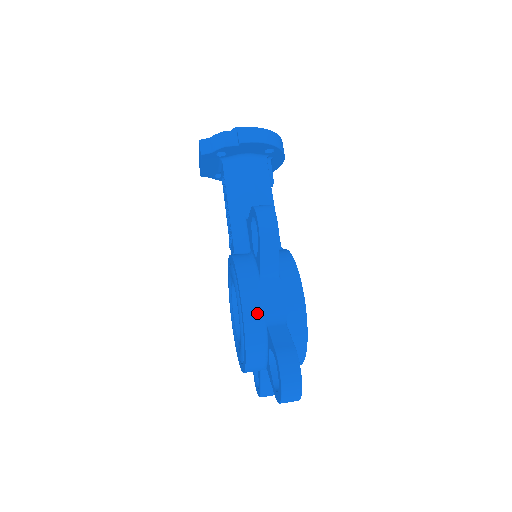
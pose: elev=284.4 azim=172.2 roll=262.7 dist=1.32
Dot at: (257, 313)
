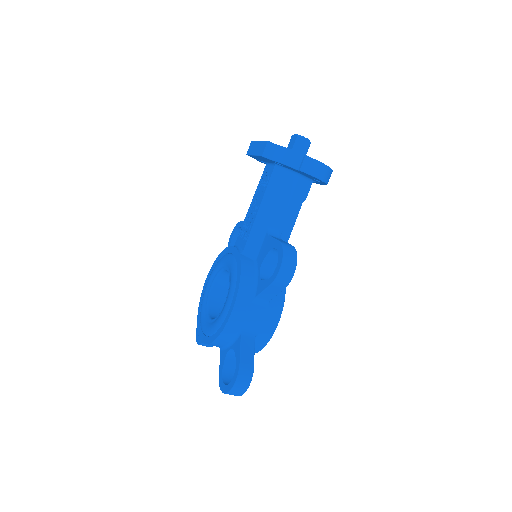
Dot at: (239, 323)
